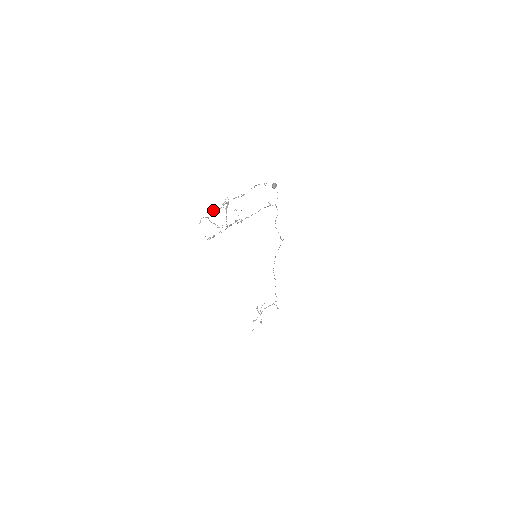
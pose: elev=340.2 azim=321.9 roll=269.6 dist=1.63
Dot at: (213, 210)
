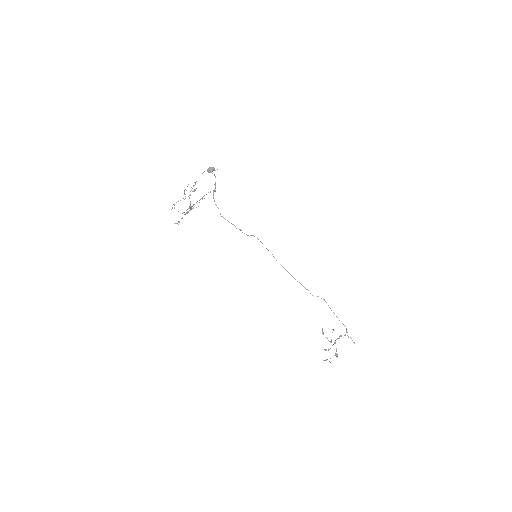
Dot at: (185, 198)
